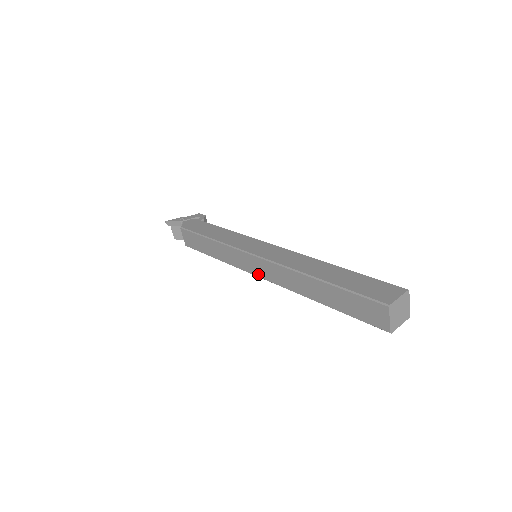
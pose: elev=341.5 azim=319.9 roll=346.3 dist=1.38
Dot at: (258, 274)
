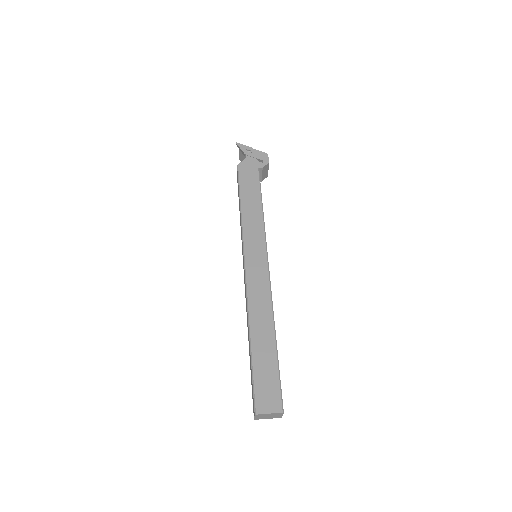
Dot at: occluded
